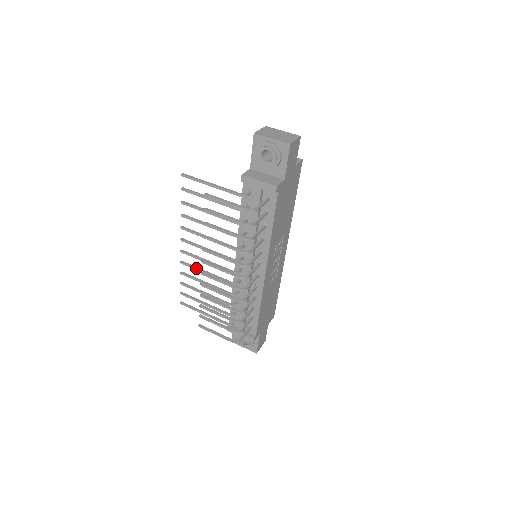
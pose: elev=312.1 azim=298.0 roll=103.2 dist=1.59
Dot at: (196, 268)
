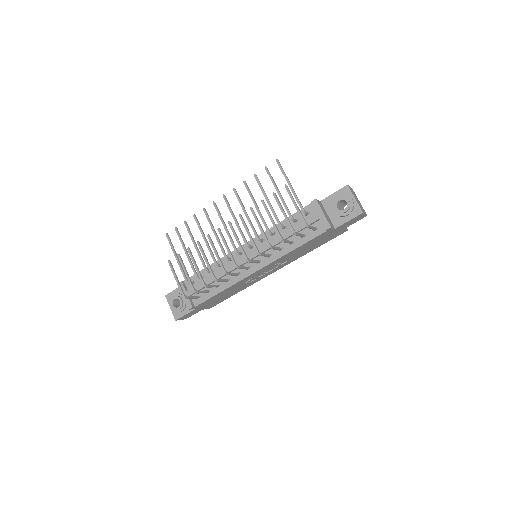
Dot at: (211, 222)
